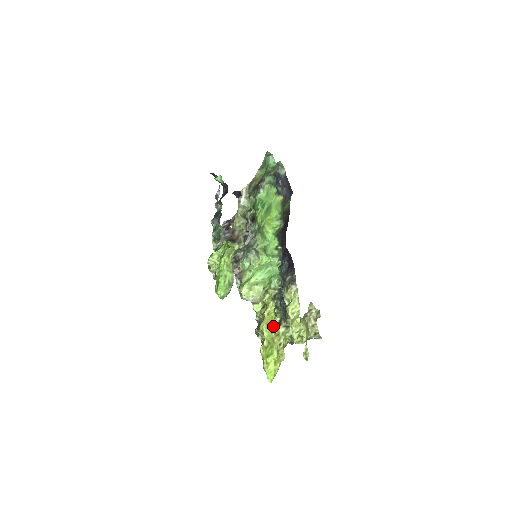
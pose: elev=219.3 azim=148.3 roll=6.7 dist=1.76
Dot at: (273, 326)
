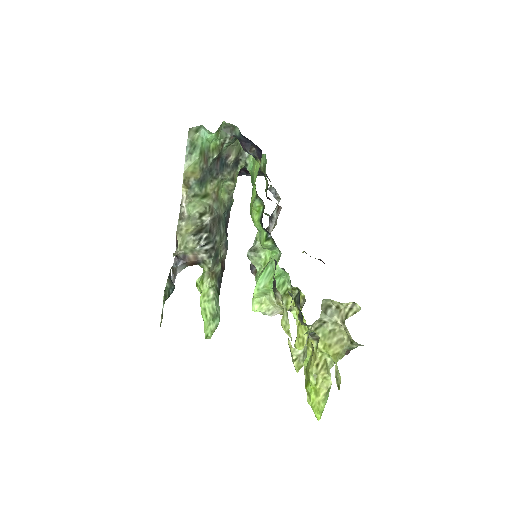
Dot at: (308, 339)
